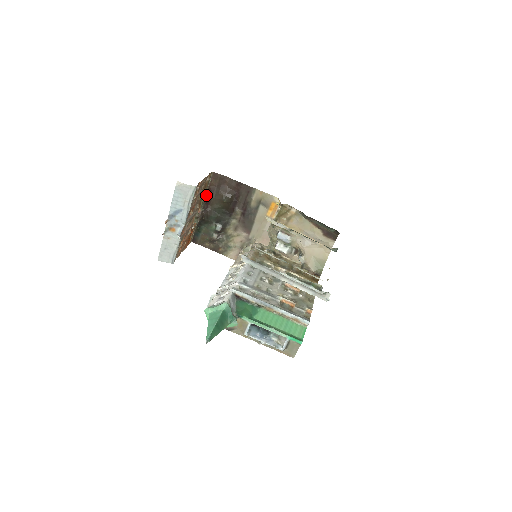
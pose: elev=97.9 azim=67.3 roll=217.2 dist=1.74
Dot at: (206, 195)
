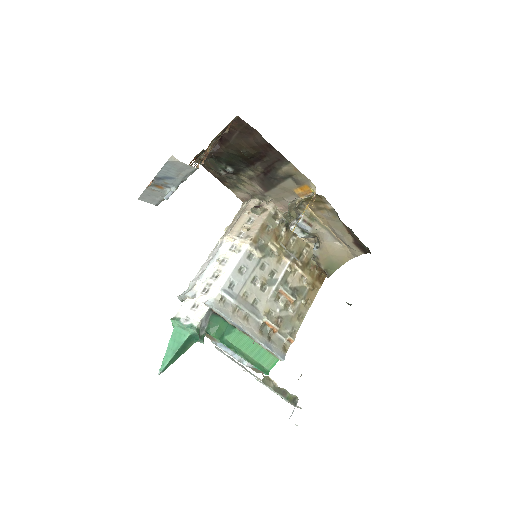
Dot at: (221, 133)
